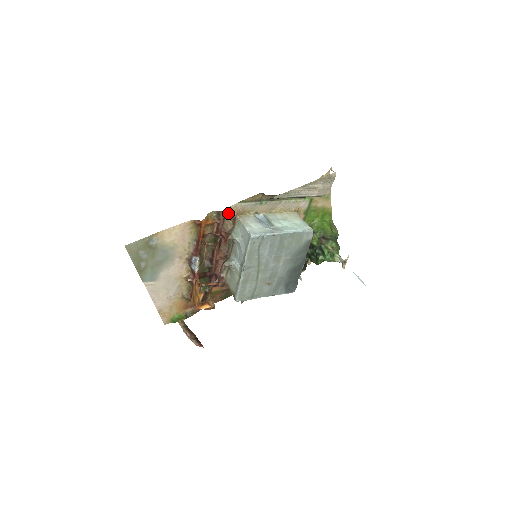
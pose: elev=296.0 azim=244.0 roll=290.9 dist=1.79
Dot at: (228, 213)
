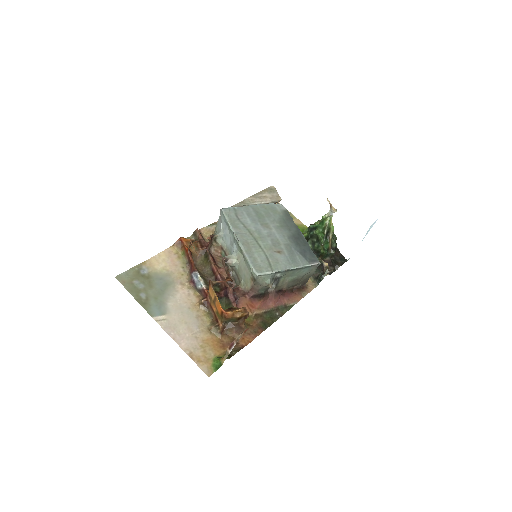
Dot at: (204, 234)
